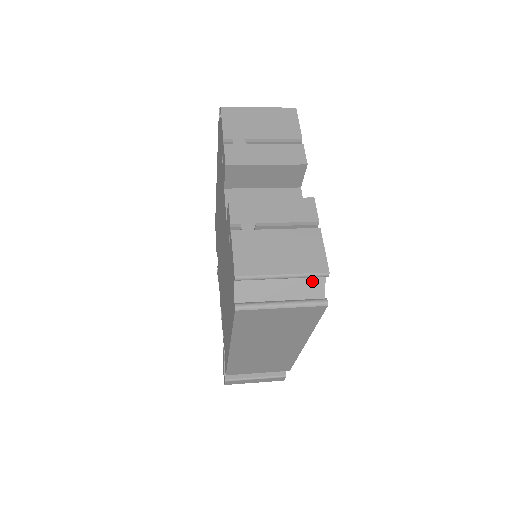
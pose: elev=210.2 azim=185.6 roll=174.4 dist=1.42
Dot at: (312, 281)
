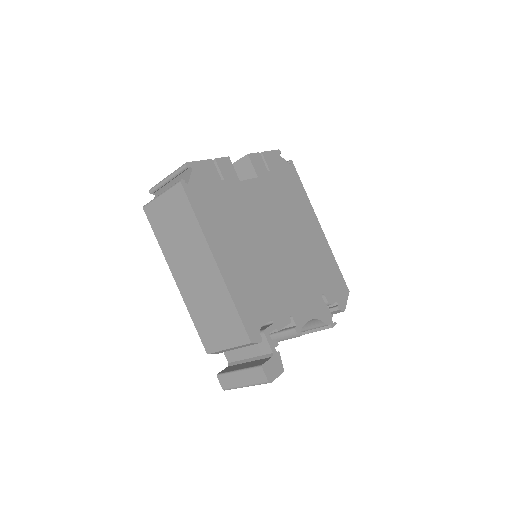
Dot at: (185, 178)
